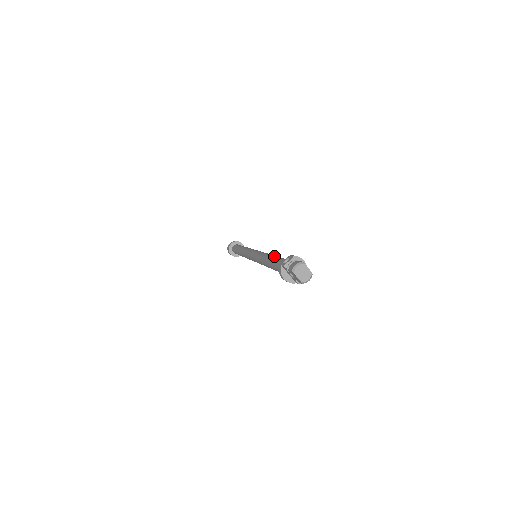
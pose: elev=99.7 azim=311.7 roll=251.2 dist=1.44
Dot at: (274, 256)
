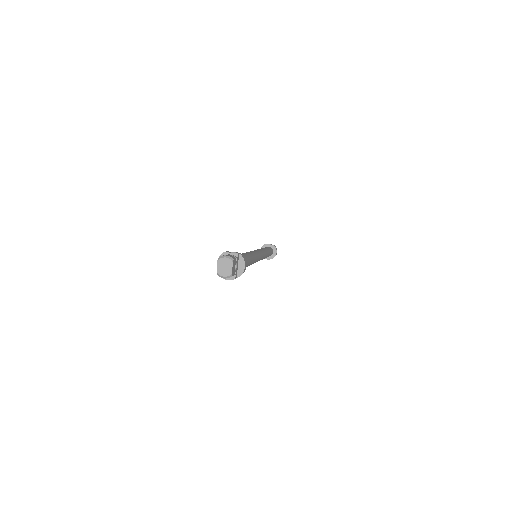
Dot at: (247, 254)
